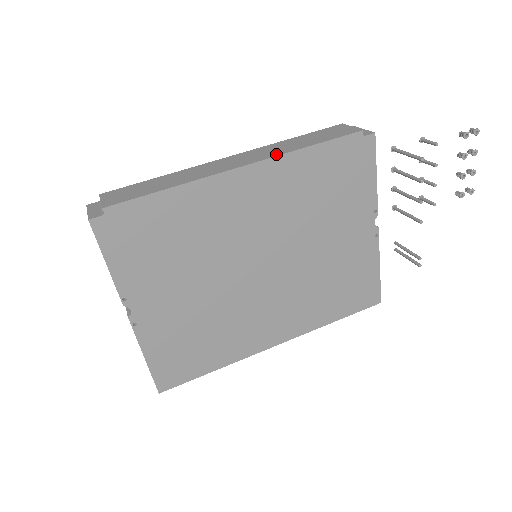
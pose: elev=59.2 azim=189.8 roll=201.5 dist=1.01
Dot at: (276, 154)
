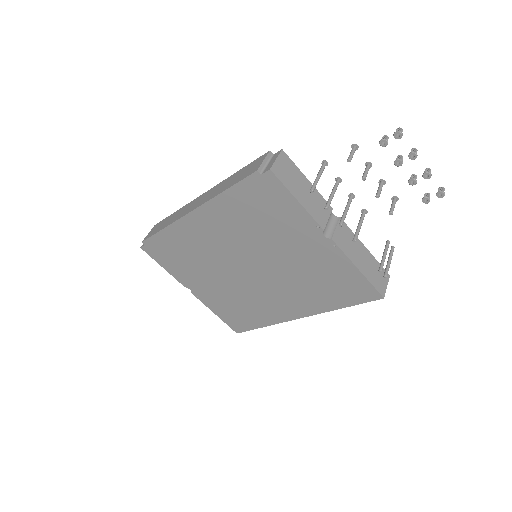
Dot at: (208, 199)
